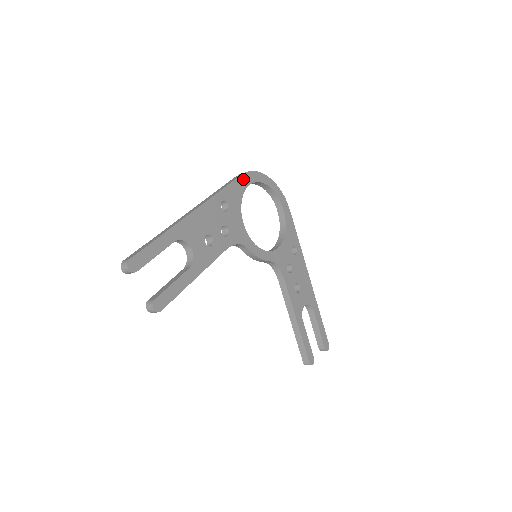
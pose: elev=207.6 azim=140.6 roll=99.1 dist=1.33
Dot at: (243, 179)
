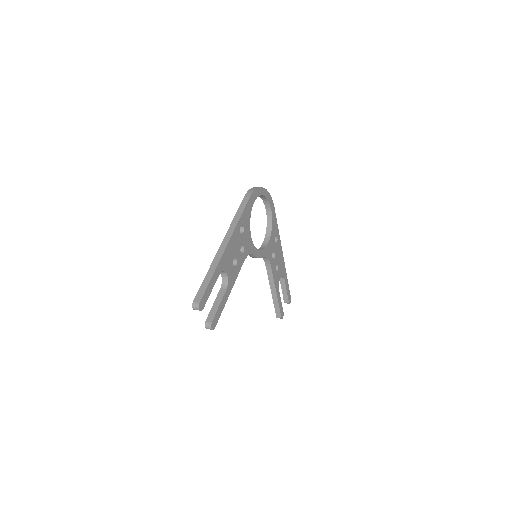
Dot at: (251, 200)
